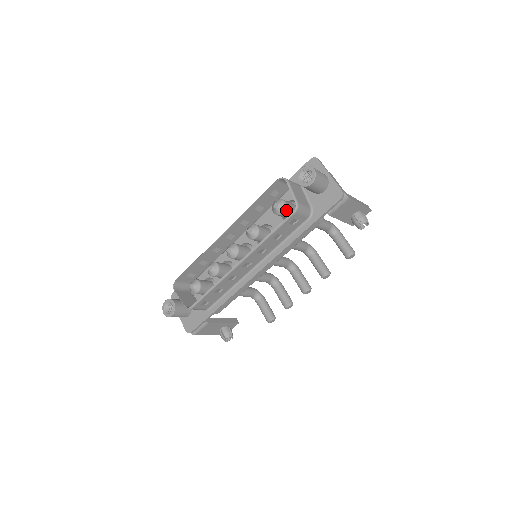
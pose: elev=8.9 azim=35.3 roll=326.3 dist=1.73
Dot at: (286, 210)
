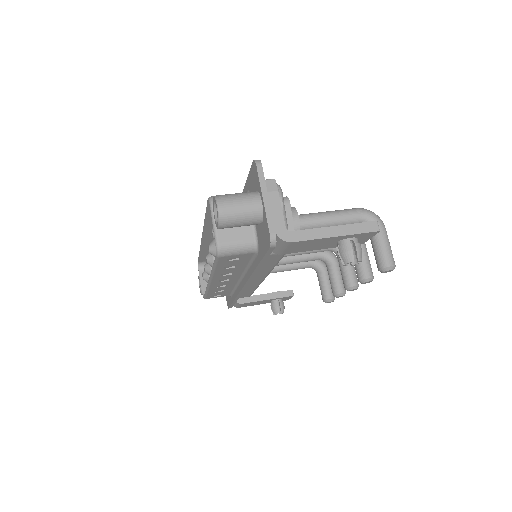
Dot at: occluded
